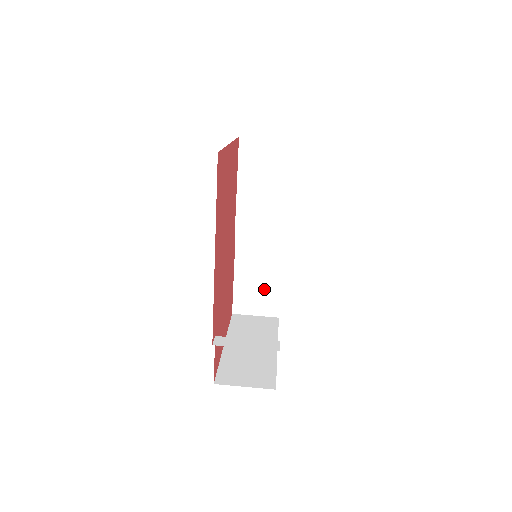
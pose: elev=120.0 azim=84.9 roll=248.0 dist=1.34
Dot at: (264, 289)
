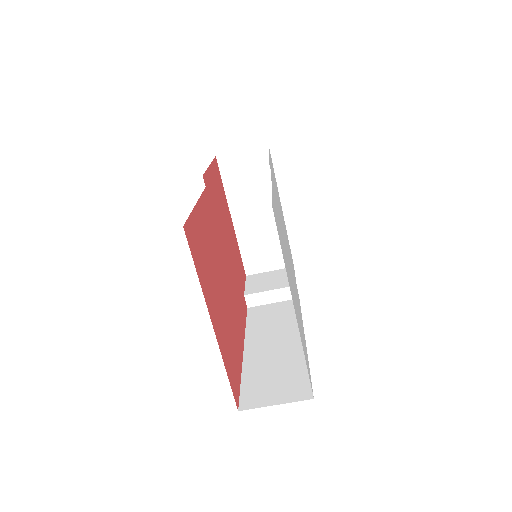
Dot at: occluded
